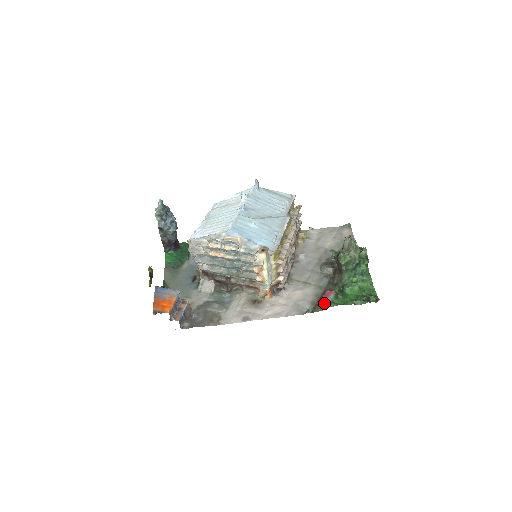
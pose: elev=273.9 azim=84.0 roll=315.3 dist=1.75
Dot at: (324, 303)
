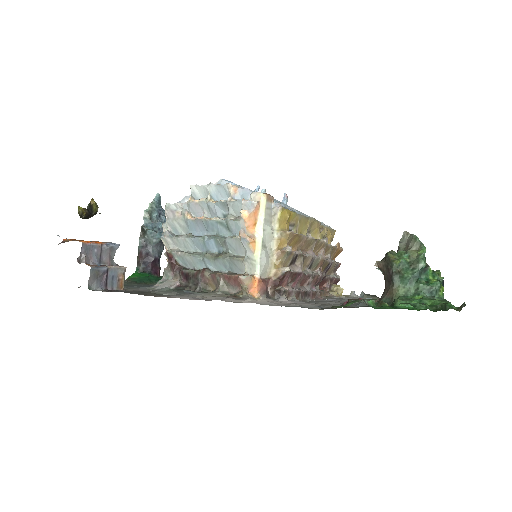
Dot at: (352, 299)
